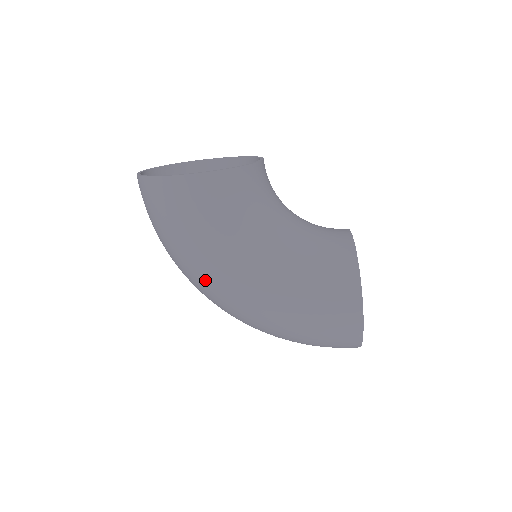
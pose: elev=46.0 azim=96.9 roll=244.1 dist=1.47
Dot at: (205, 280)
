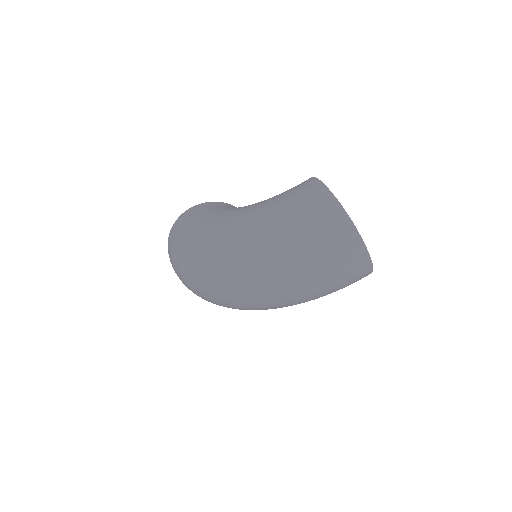
Dot at: (201, 243)
